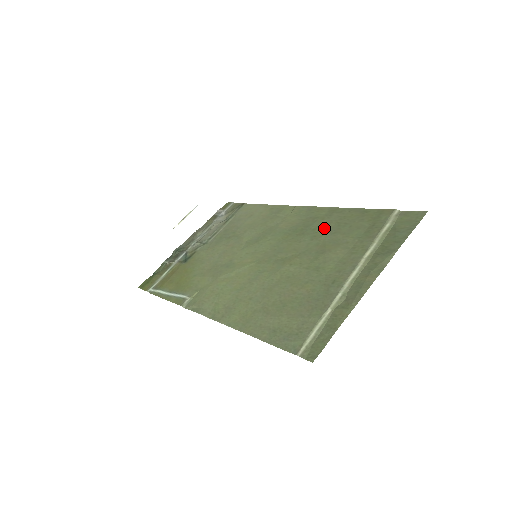
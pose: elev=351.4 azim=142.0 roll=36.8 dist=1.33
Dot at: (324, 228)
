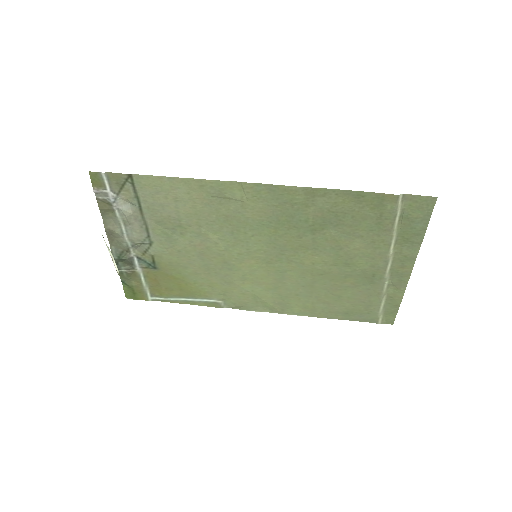
Dot at: (319, 220)
